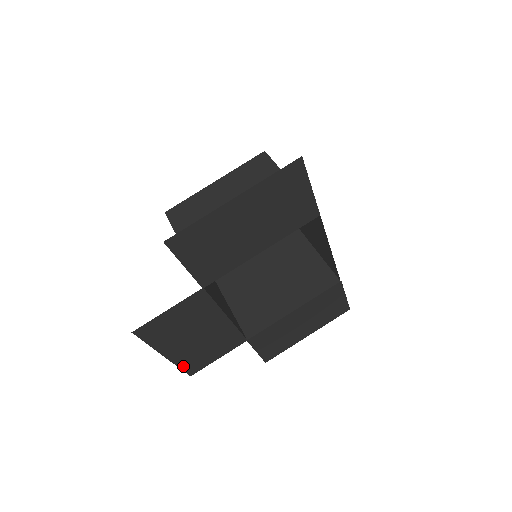
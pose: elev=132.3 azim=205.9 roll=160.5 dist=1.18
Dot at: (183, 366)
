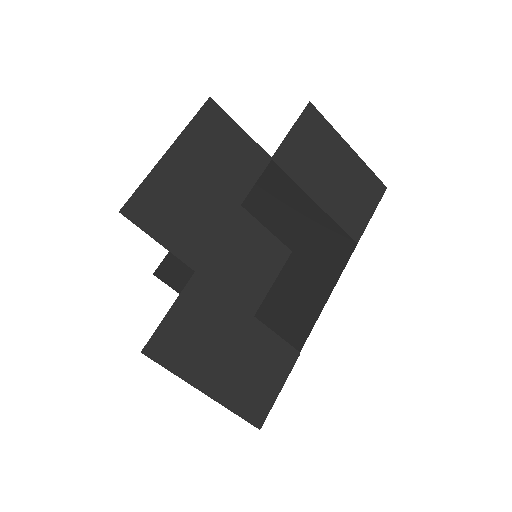
Dot at: (144, 188)
